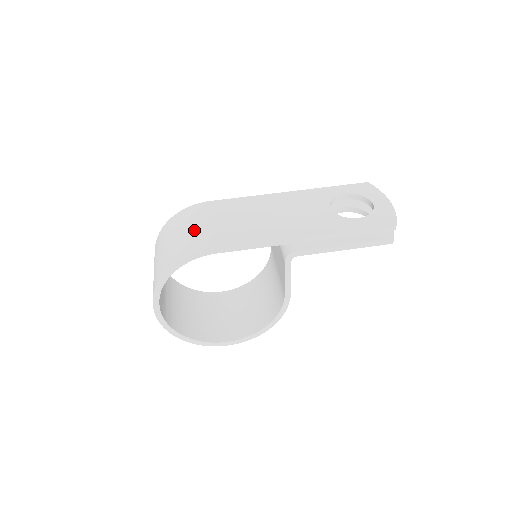
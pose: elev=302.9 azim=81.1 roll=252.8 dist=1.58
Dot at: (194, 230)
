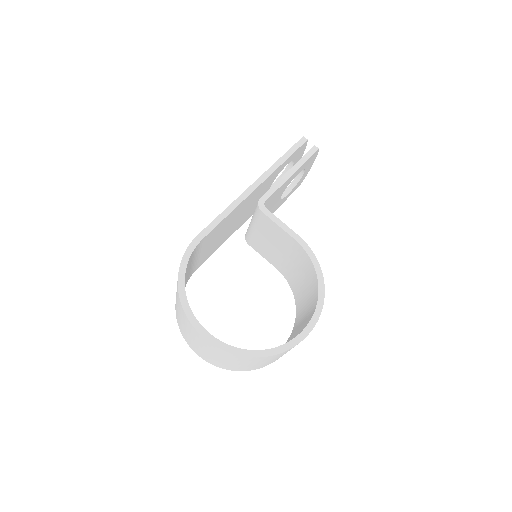
Dot at: occluded
